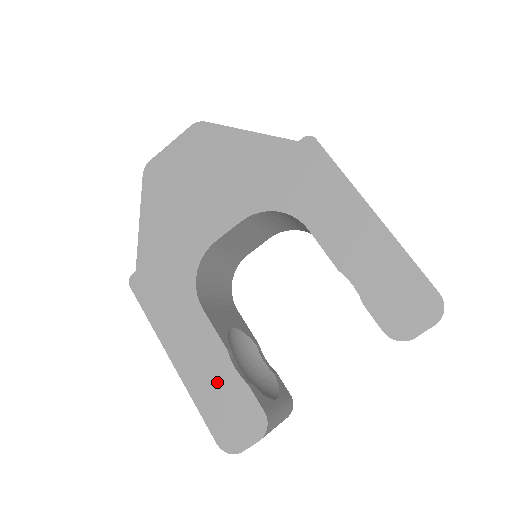
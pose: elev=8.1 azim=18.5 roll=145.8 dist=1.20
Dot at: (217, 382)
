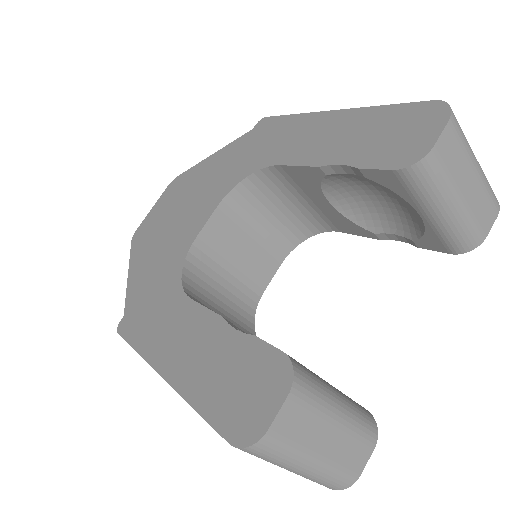
Dot at: (217, 360)
